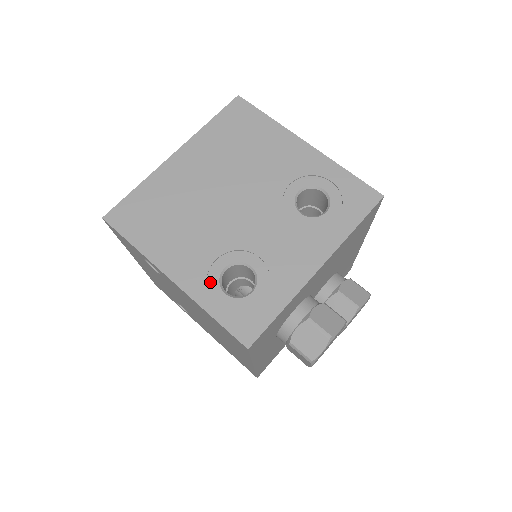
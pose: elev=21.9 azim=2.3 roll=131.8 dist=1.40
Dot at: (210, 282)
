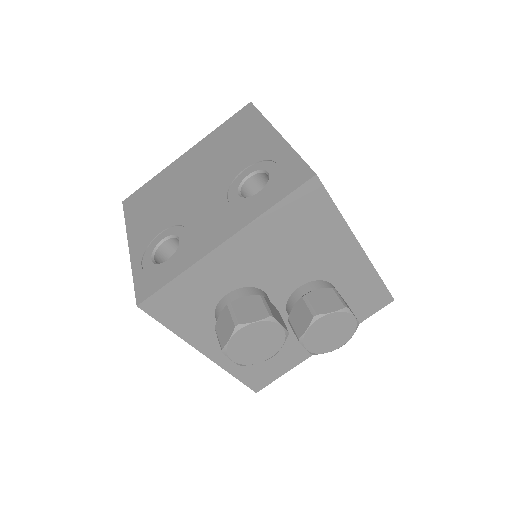
Dot at: (148, 250)
